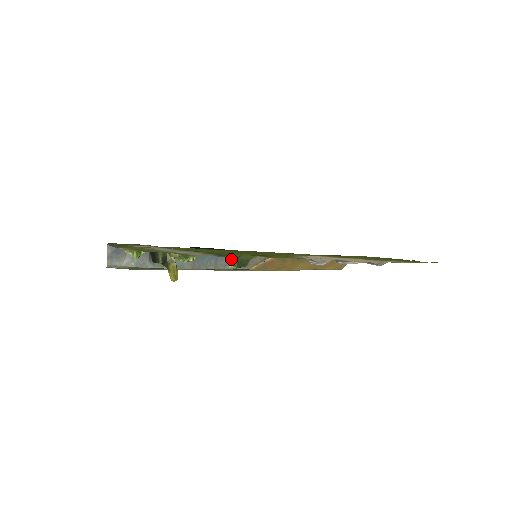
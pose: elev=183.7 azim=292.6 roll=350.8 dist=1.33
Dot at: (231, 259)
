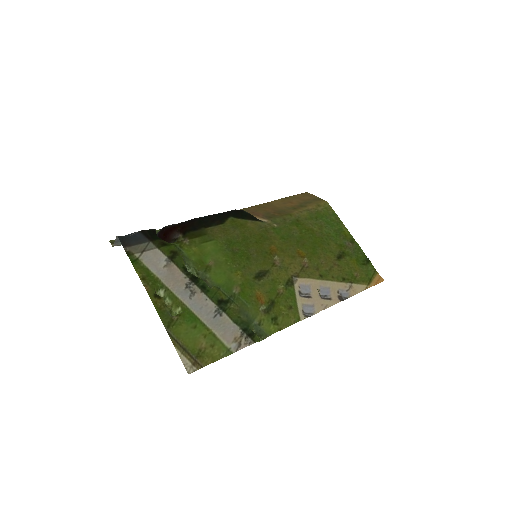
Dot at: (254, 333)
